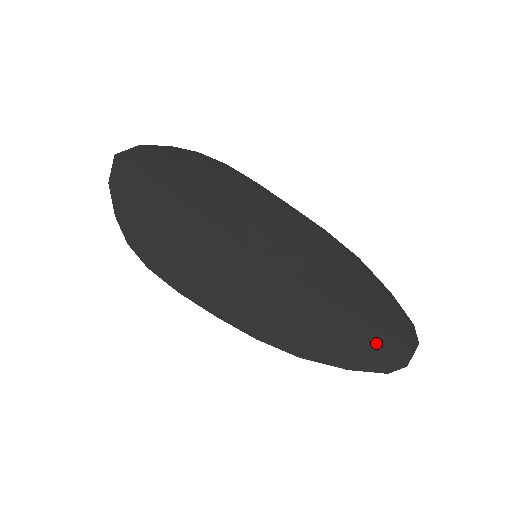
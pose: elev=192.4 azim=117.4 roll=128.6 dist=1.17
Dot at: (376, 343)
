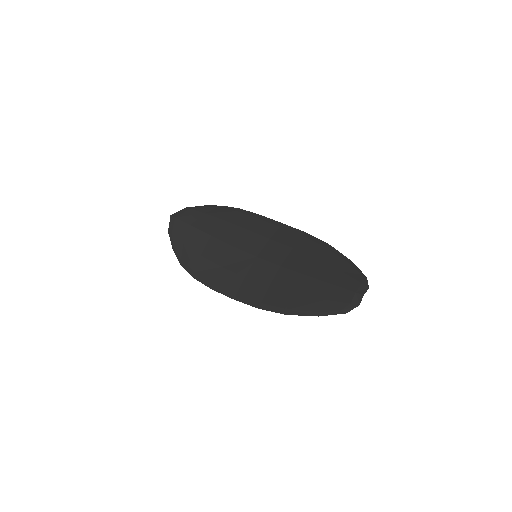
Dot at: (336, 293)
